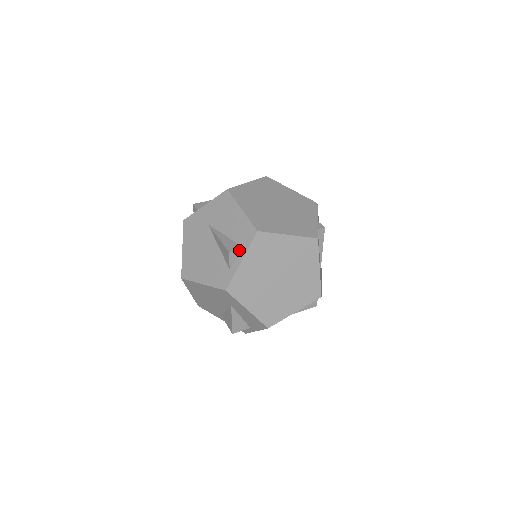
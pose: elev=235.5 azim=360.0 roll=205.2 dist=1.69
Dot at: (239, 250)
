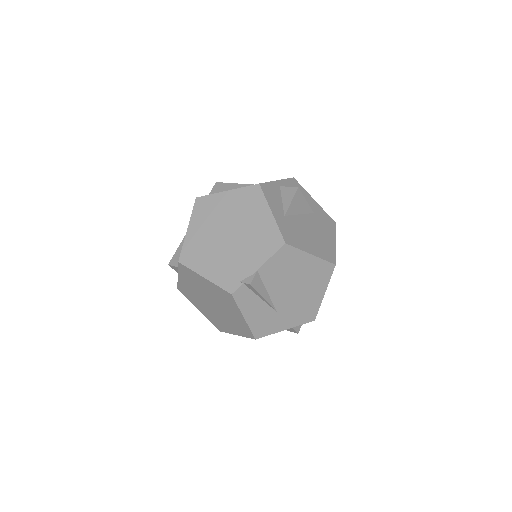
Dot at: (176, 267)
